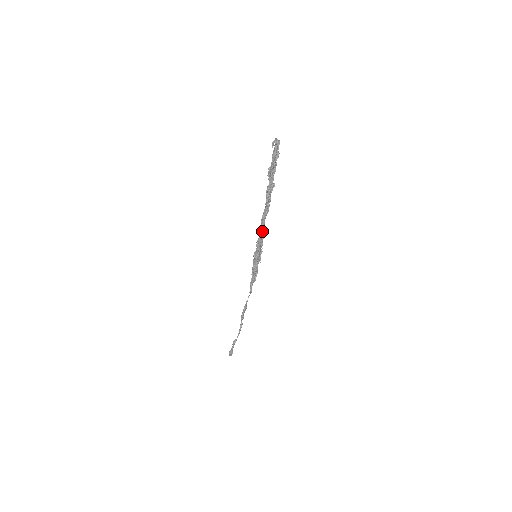
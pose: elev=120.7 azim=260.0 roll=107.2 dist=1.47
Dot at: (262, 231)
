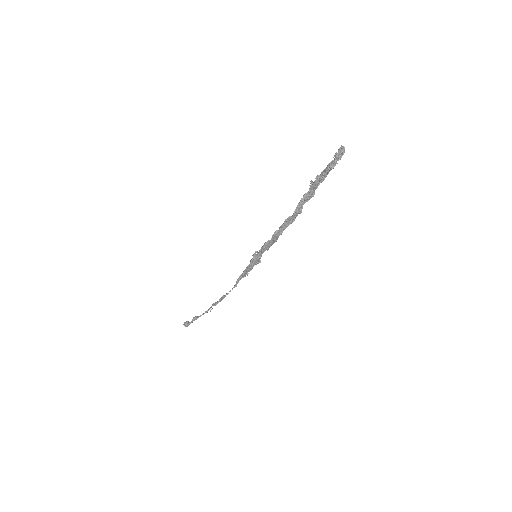
Dot at: (276, 238)
